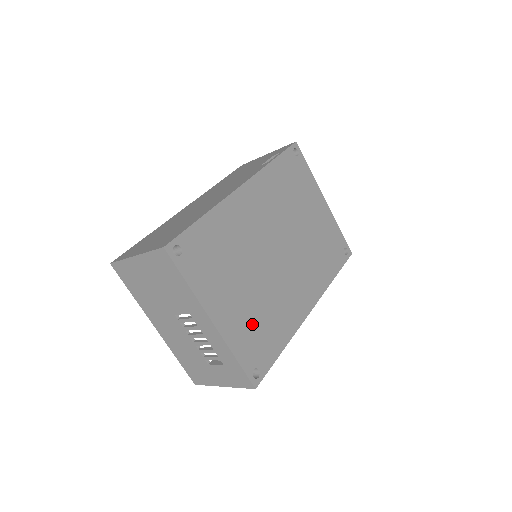
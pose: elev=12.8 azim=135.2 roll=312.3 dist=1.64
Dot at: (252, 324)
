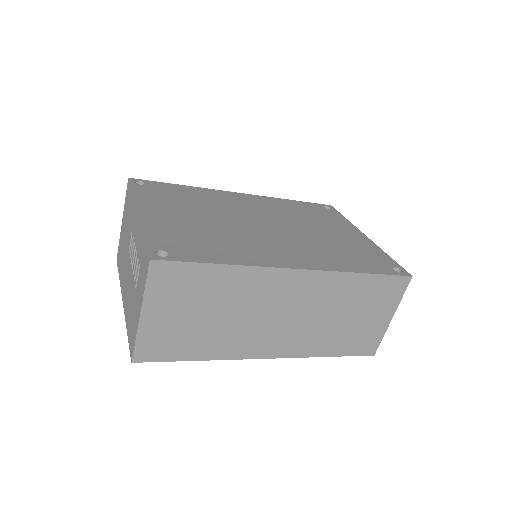
Dot at: (188, 233)
